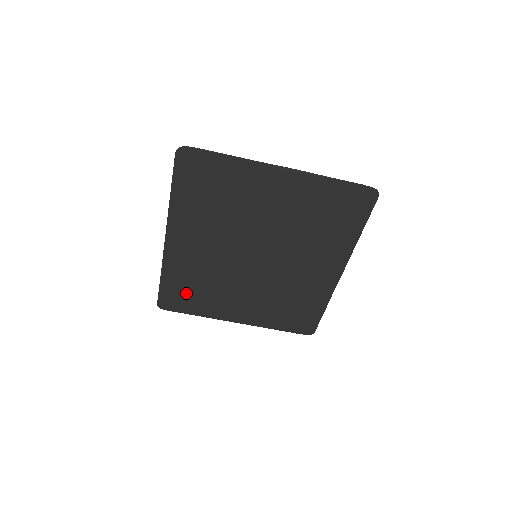
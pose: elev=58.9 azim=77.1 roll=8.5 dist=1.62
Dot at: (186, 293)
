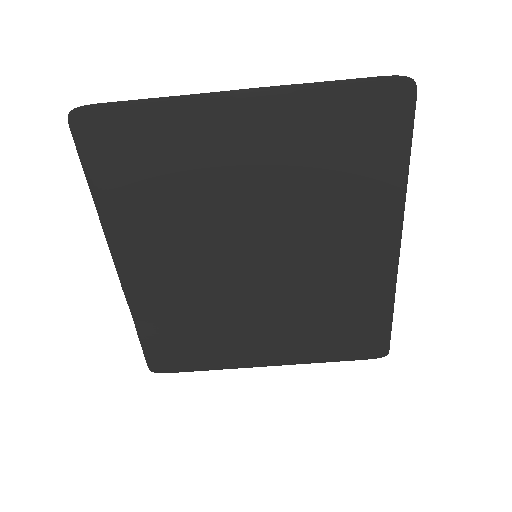
Dot at: (180, 341)
